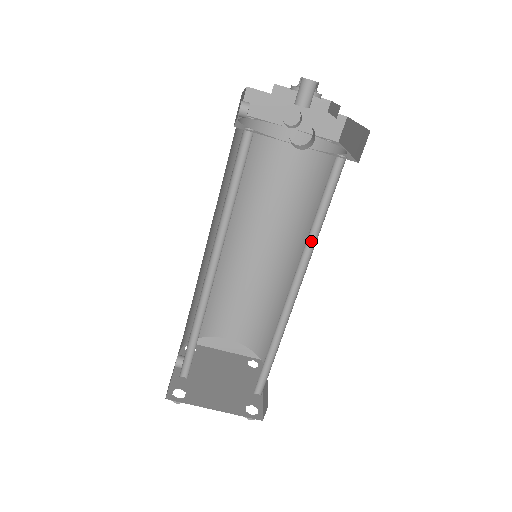
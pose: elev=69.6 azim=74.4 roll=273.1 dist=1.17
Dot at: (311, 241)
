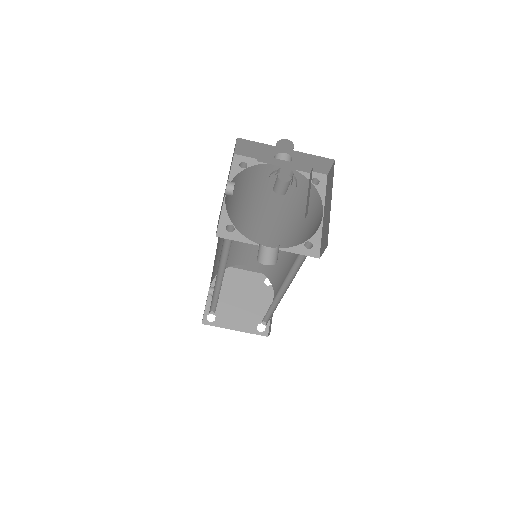
Dot at: (291, 274)
